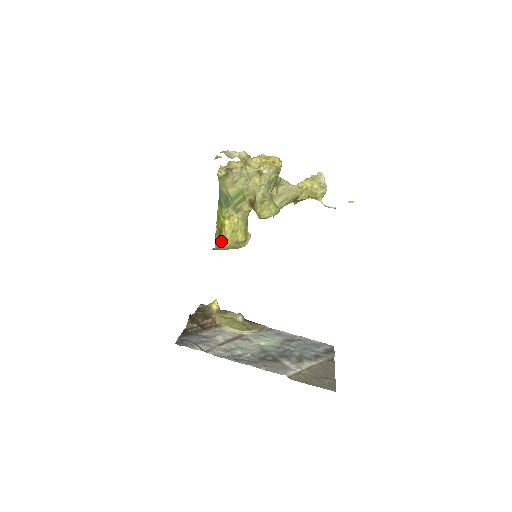
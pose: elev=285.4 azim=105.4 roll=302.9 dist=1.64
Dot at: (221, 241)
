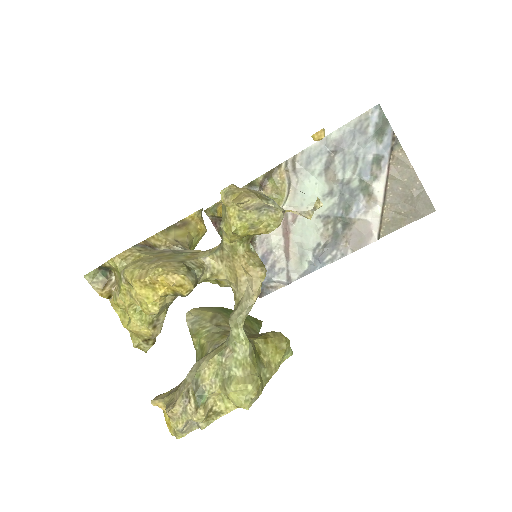
Dot at: occluded
